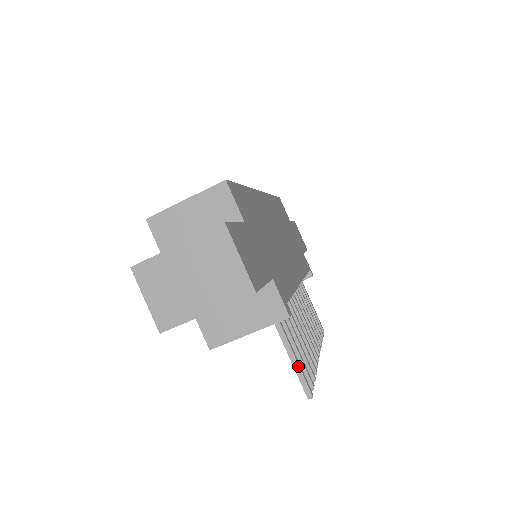
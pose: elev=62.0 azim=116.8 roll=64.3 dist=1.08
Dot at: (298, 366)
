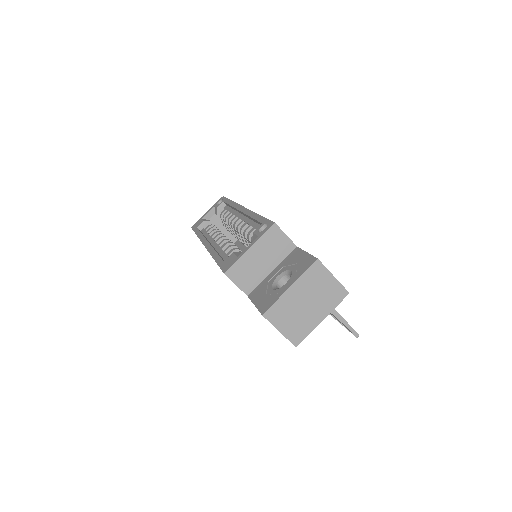
Dot at: (345, 321)
